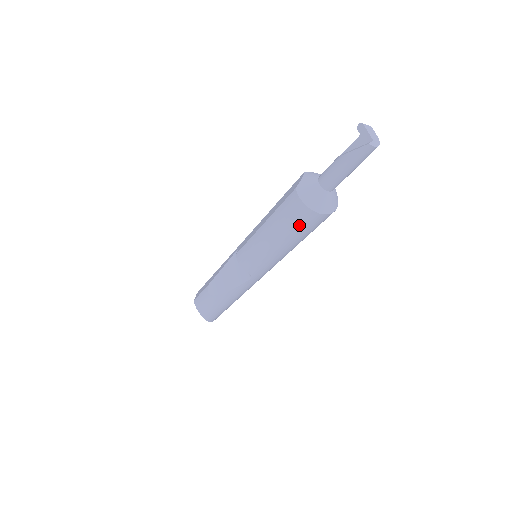
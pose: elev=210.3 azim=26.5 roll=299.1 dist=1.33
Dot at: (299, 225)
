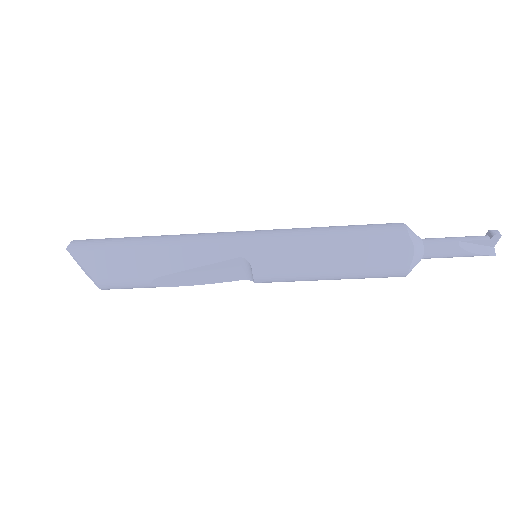
Dot at: occluded
